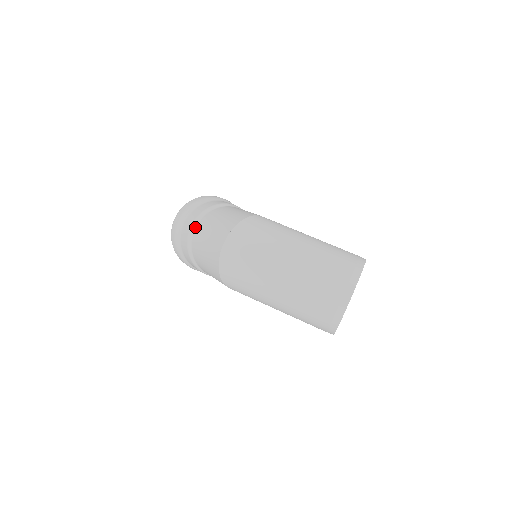
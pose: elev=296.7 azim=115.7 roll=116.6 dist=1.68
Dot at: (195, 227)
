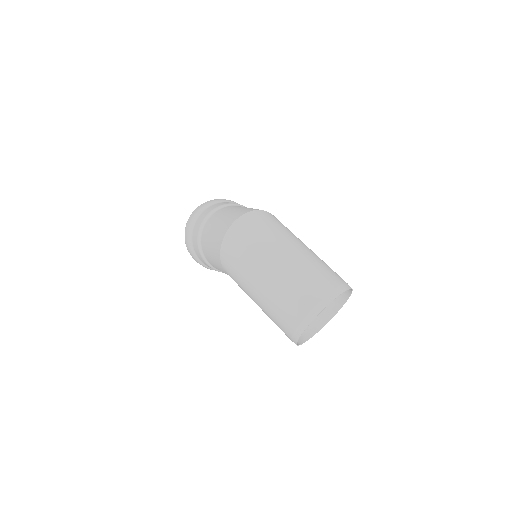
Dot at: (216, 210)
